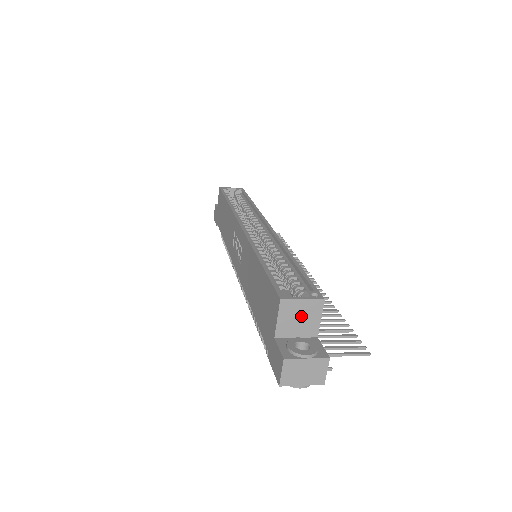
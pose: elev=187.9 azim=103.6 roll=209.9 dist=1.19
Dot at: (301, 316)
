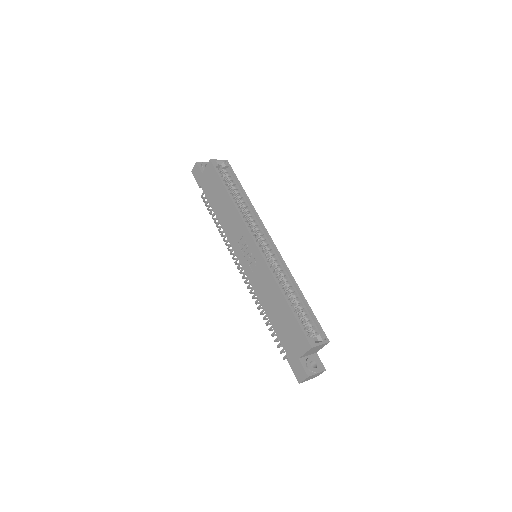
Dot at: (316, 349)
